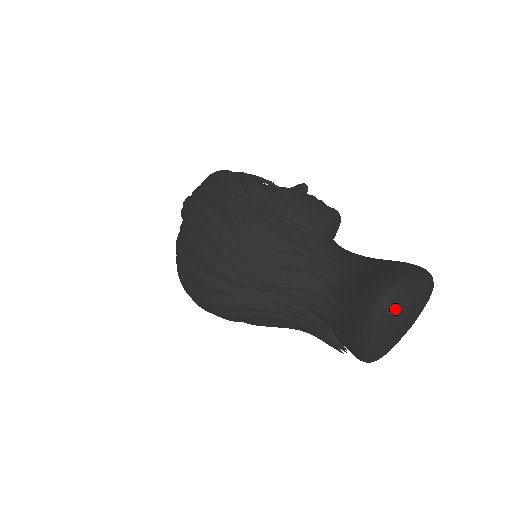
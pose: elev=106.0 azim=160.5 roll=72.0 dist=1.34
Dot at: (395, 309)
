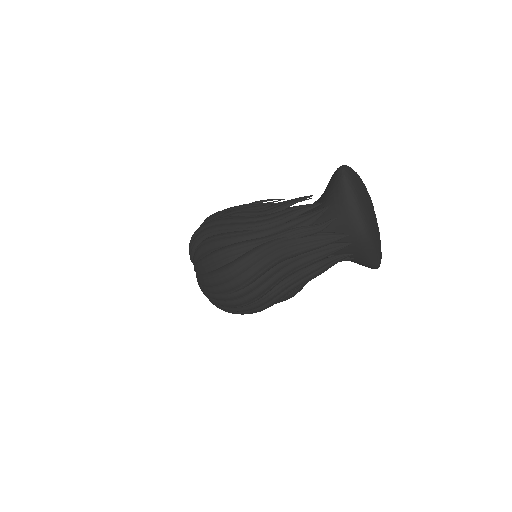
Dot at: (352, 173)
